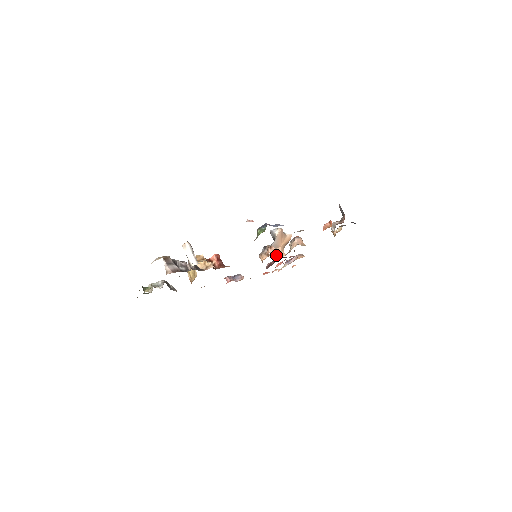
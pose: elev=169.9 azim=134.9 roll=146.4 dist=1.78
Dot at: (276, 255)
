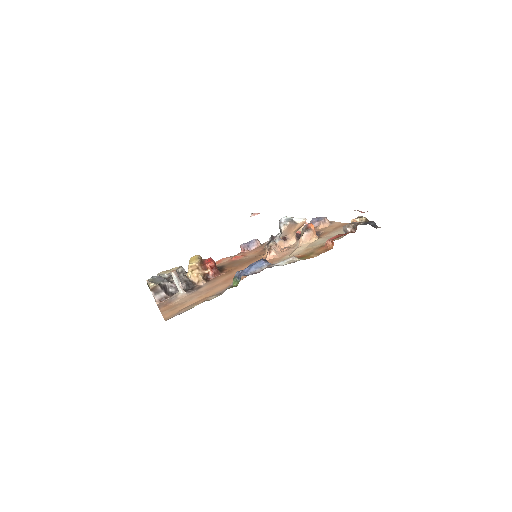
Dot at: (285, 242)
